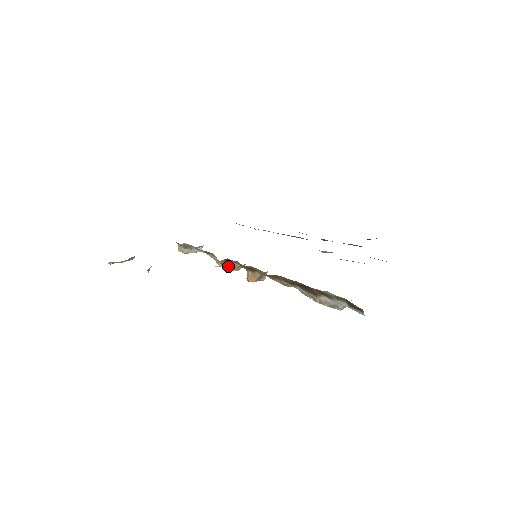
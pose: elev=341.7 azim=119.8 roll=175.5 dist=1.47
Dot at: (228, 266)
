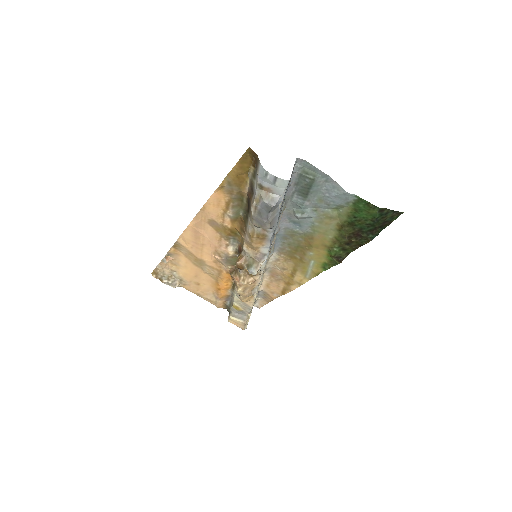
Dot at: (236, 276)
